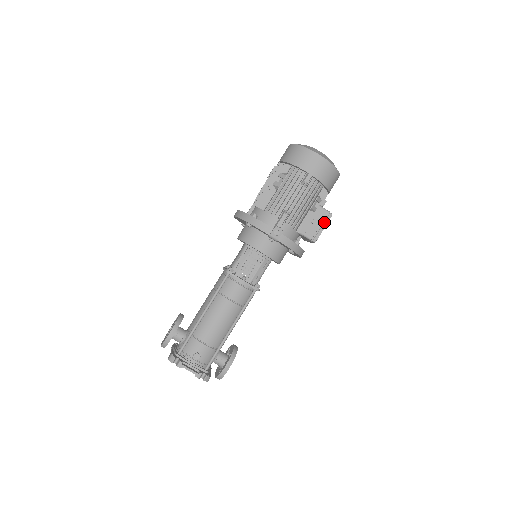
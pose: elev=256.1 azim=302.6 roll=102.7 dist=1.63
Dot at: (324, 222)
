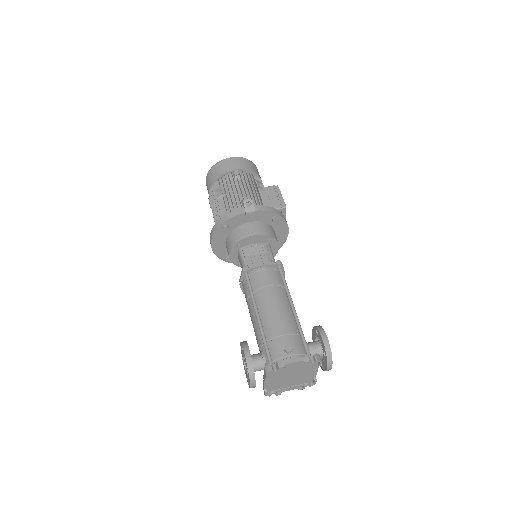
Dot at: (277, 193)
